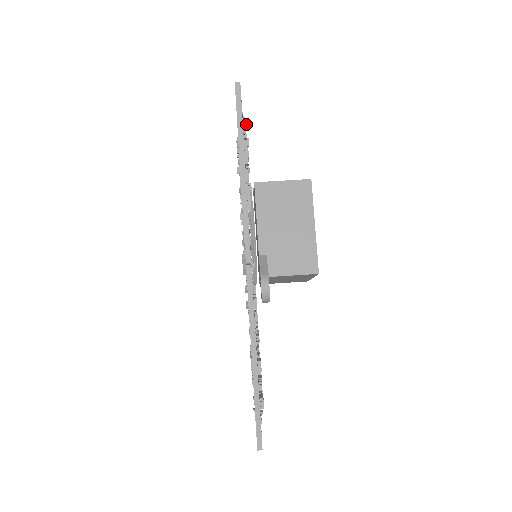
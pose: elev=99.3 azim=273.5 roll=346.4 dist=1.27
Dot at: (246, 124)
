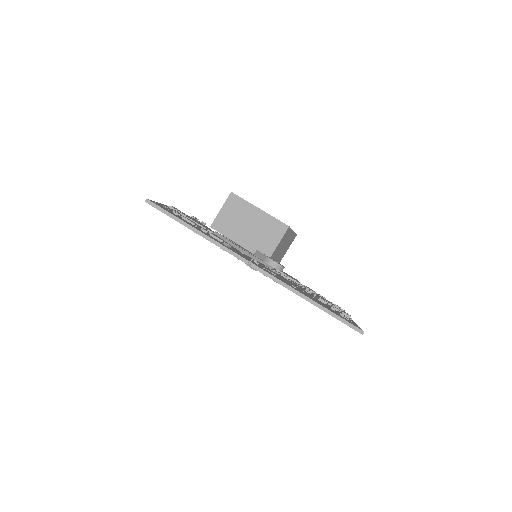
Dot at: (173, 208)
